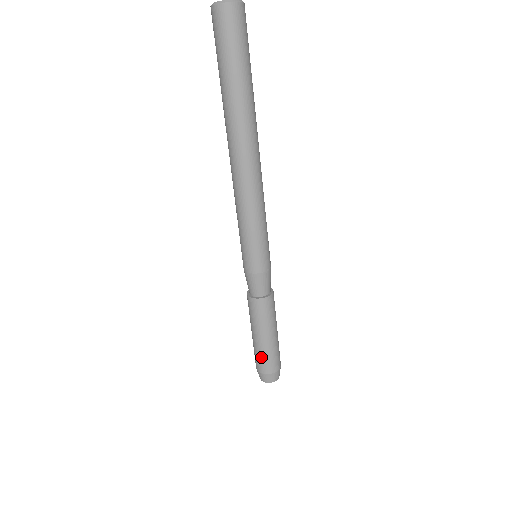
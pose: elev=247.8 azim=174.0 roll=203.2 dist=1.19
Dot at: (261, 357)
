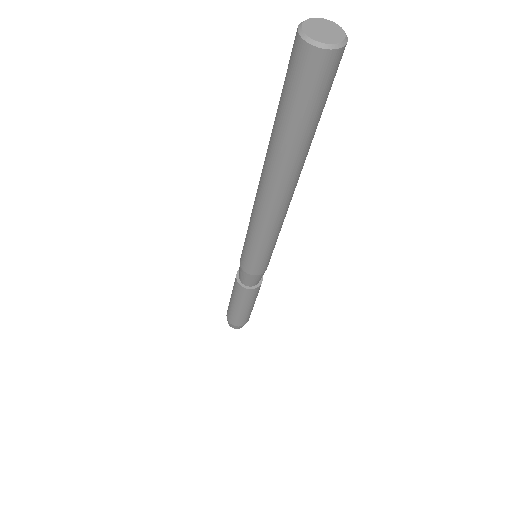
Dot at: (232, 315)
